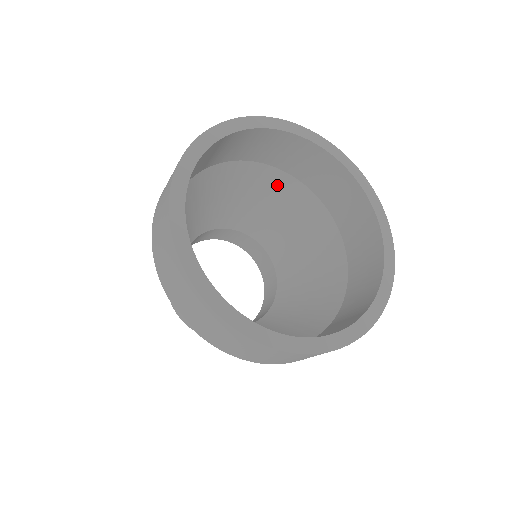
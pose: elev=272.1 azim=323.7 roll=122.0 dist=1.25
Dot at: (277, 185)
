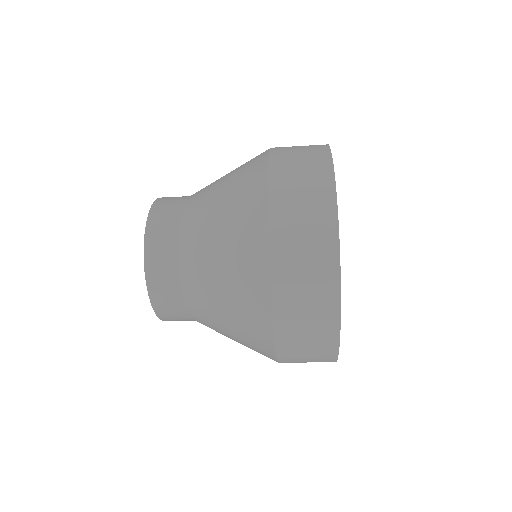
Dot at: occluded
